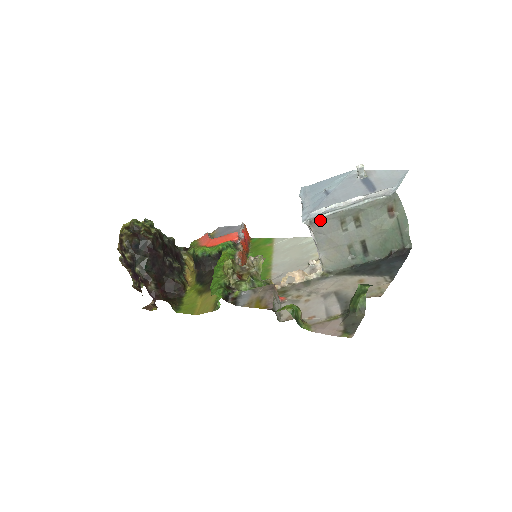
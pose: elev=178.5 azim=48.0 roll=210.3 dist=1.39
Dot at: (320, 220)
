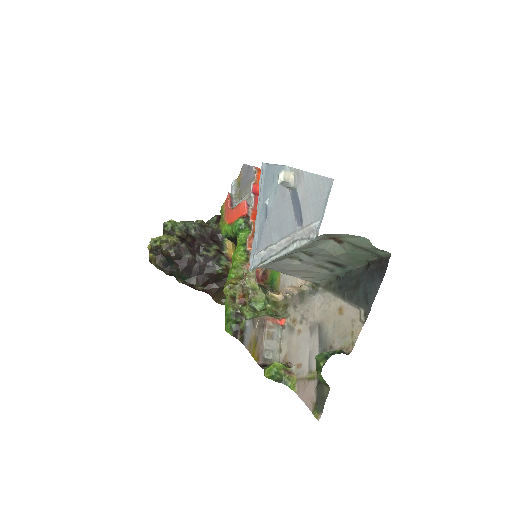
Dot at: (264, 266)
